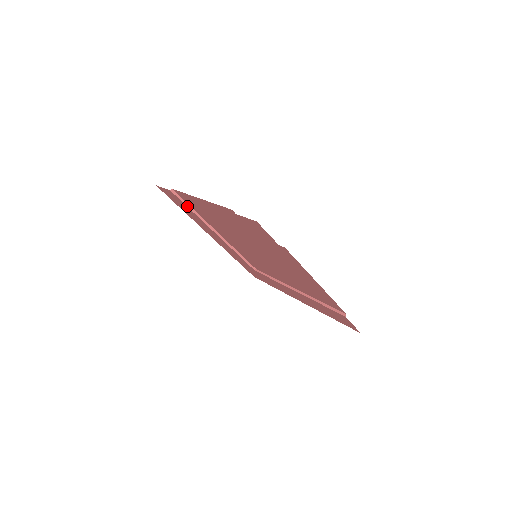
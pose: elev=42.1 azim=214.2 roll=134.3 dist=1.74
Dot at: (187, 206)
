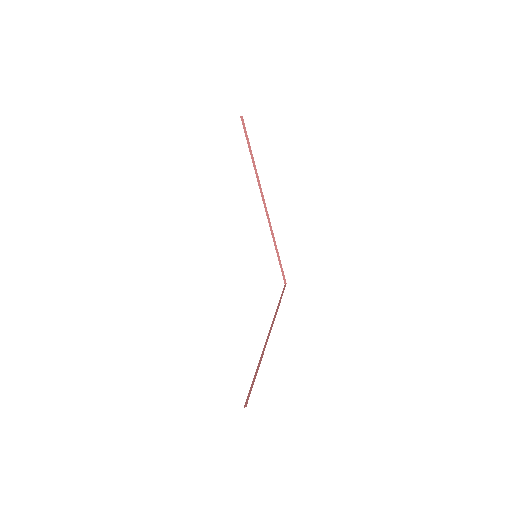
Dot at: (249, 148)
